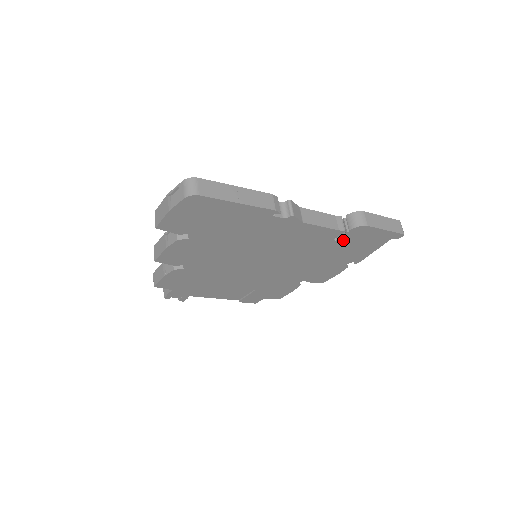
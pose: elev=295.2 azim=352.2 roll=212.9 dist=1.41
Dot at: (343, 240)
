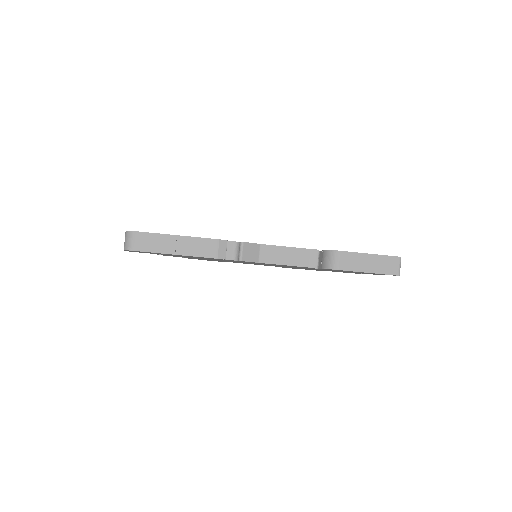
Dot at: (325, 269)
